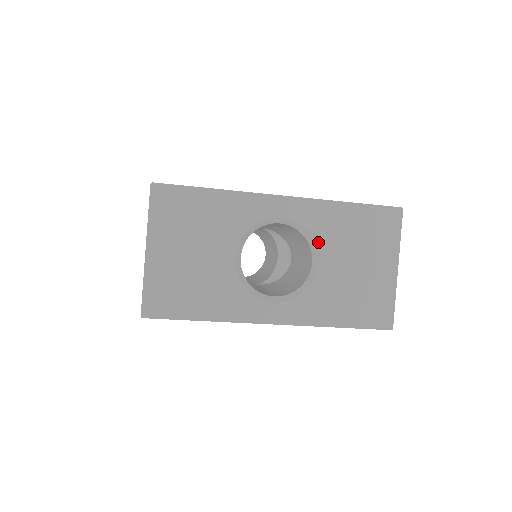
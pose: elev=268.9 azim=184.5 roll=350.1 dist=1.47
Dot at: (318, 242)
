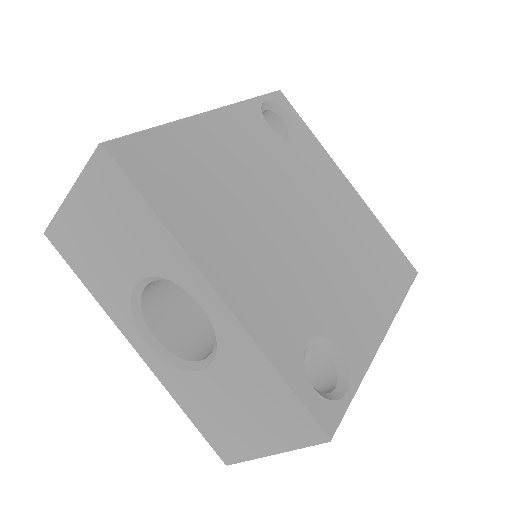
Dot at: (218, 358)
